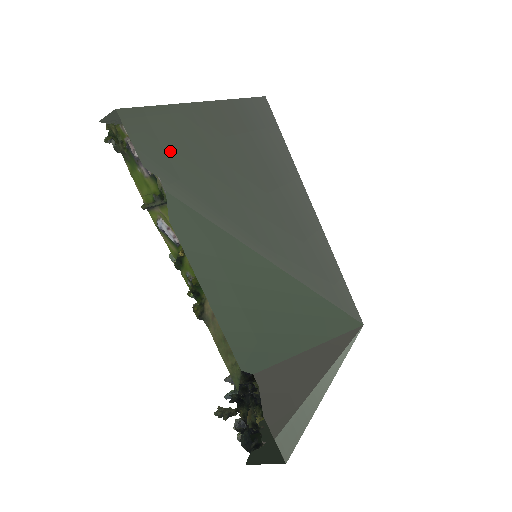
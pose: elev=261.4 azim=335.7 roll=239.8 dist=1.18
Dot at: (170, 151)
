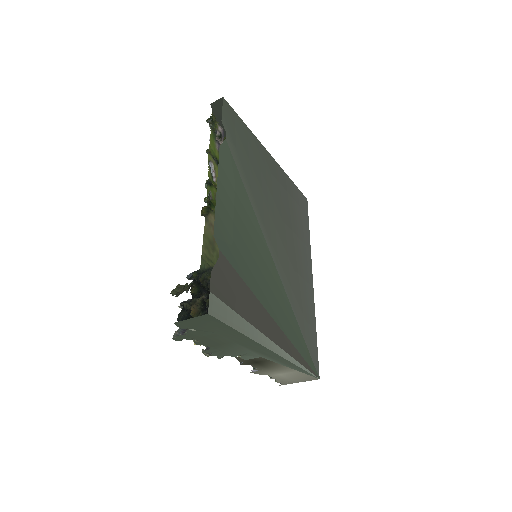
Dot at: (238, 136)
